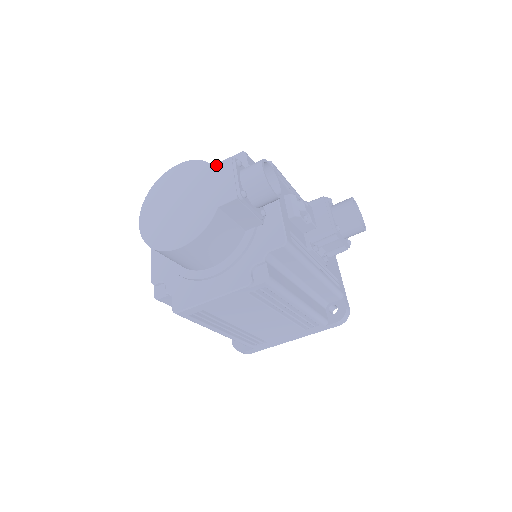
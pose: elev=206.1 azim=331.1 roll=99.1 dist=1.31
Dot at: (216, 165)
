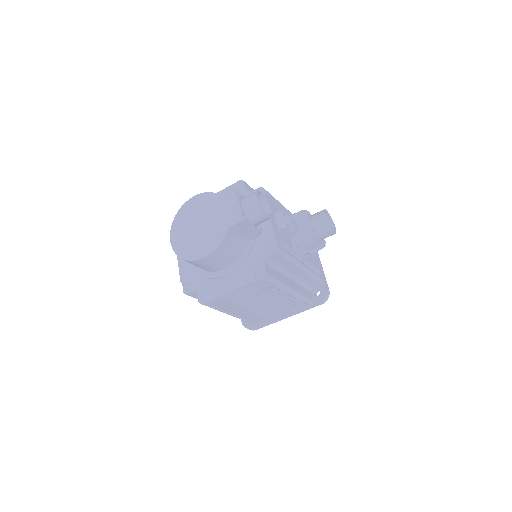
Dot at: (224, 196)
